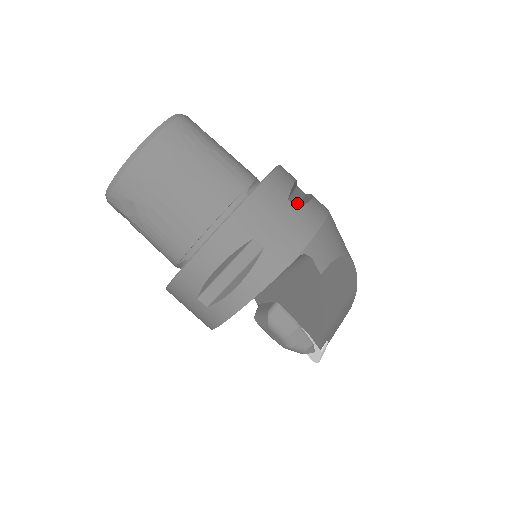
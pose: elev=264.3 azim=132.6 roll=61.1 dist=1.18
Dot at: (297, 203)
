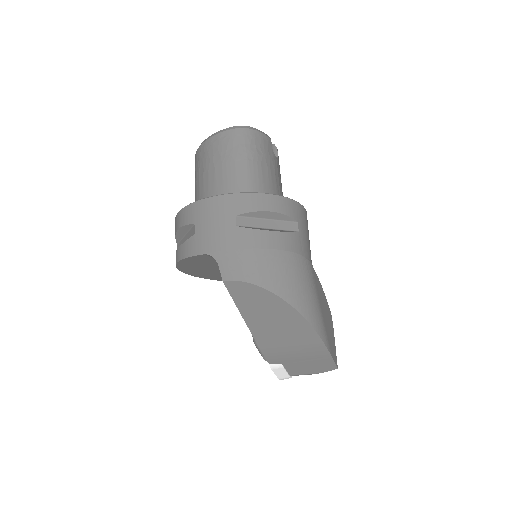
Dot at: (248, 225)
